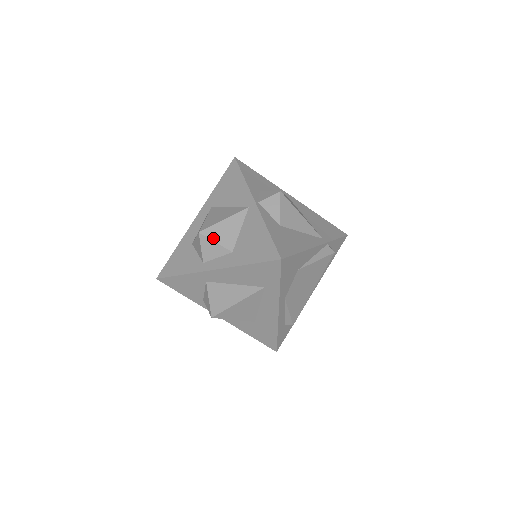
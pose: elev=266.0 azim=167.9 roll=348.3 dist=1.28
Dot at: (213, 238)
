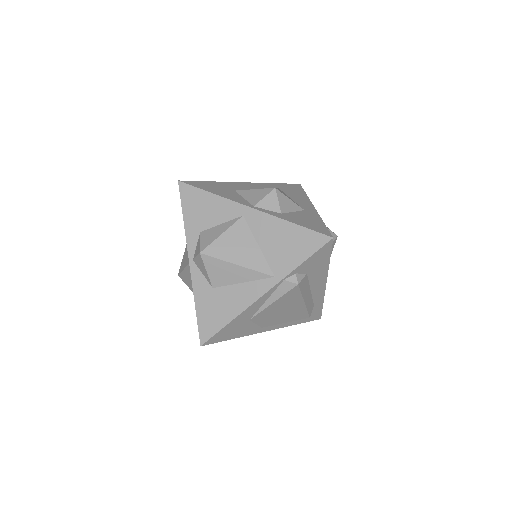
Dot at: (186, 283)
